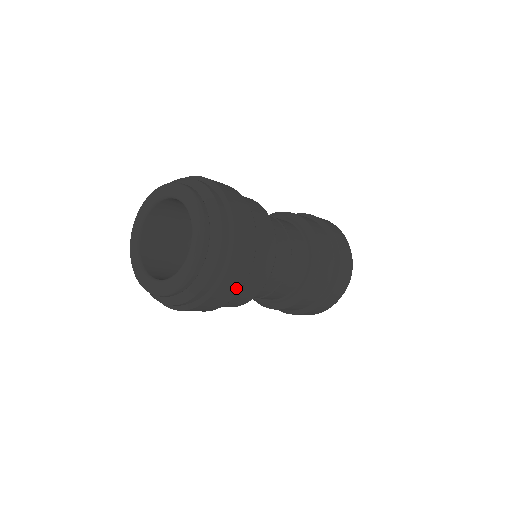
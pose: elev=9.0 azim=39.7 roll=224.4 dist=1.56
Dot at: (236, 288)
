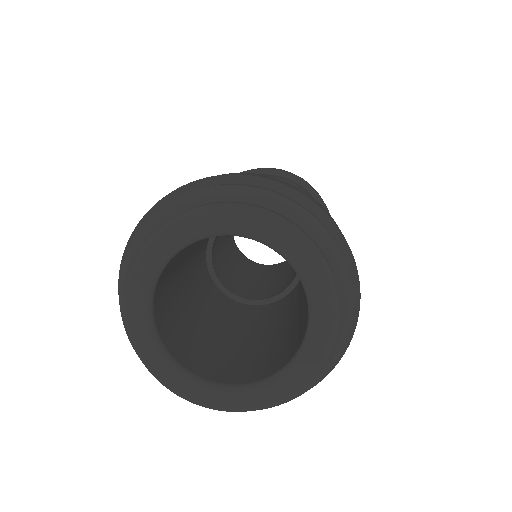
Dot at: occluded
